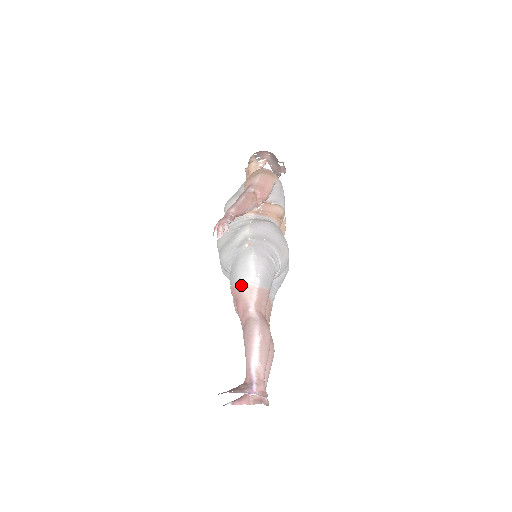
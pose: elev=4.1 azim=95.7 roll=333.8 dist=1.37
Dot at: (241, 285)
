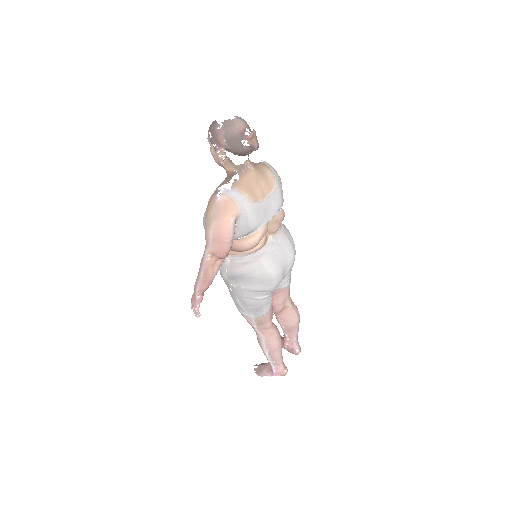
Dot at: (241, 314)
